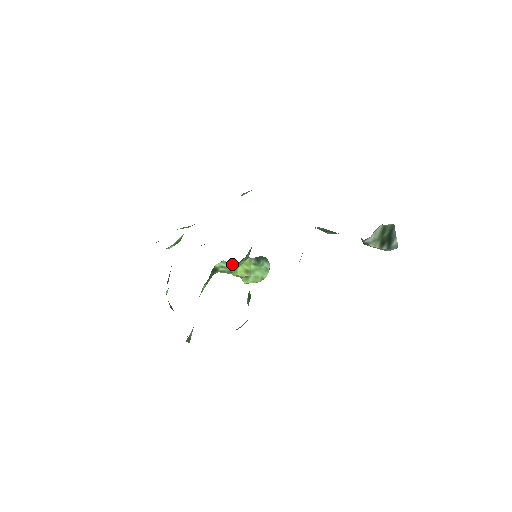
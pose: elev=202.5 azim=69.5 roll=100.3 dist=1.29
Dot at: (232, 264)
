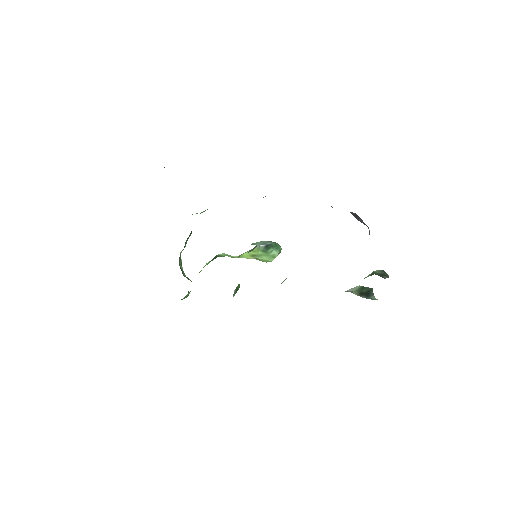
Dot at: occluded
